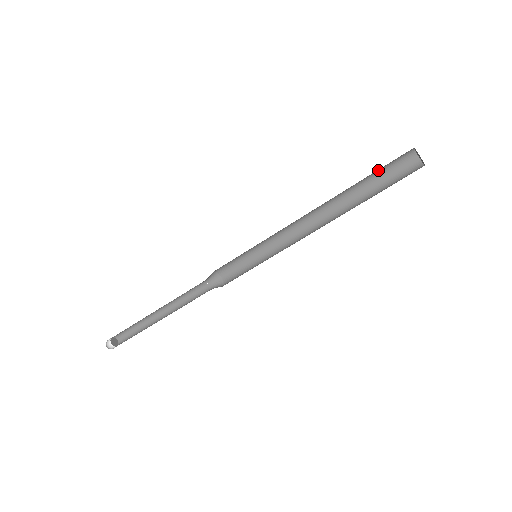
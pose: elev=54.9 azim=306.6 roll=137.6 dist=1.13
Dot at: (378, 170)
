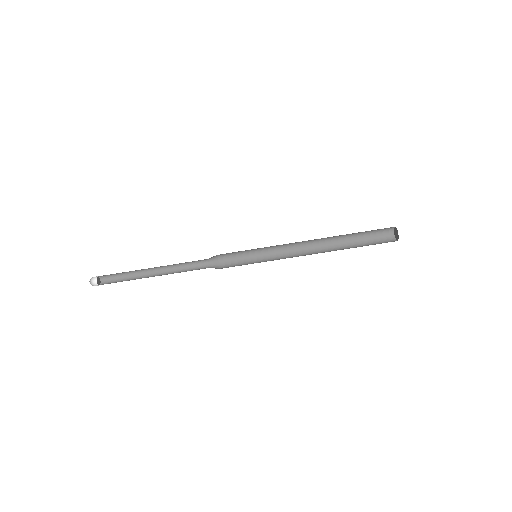
Dot at: (366, 236)
